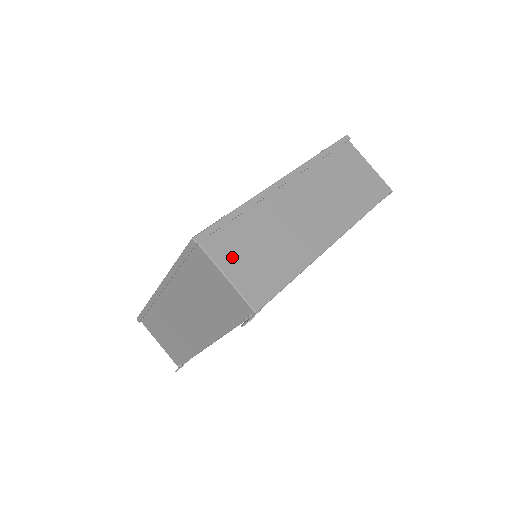
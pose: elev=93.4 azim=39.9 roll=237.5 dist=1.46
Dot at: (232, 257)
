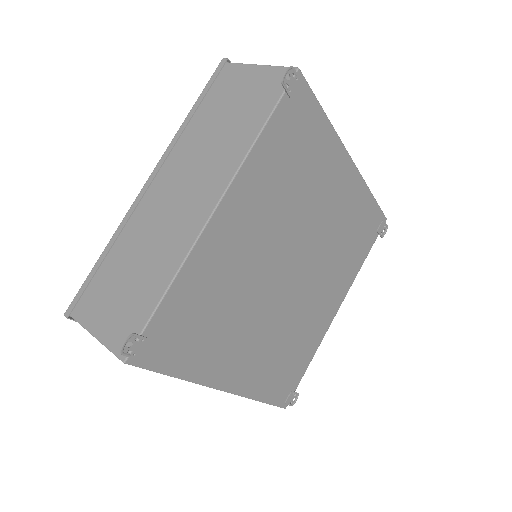
Dot at: occluded
